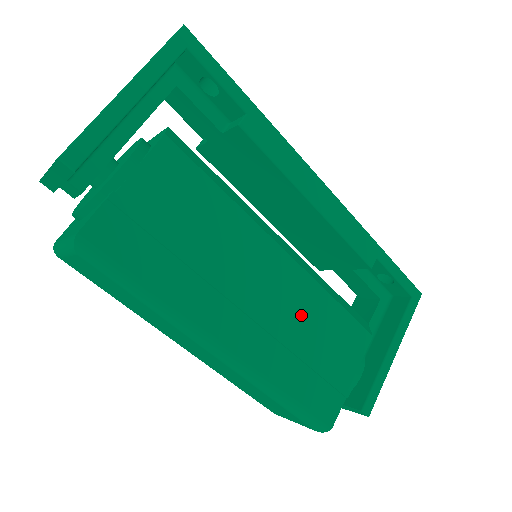
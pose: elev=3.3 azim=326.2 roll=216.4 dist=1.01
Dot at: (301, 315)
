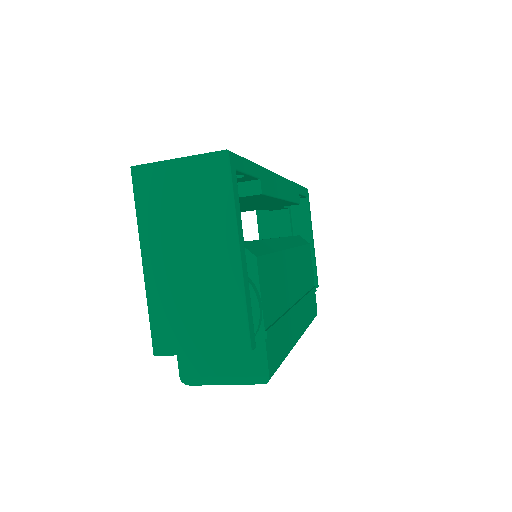
Dot at: (301, 275)
